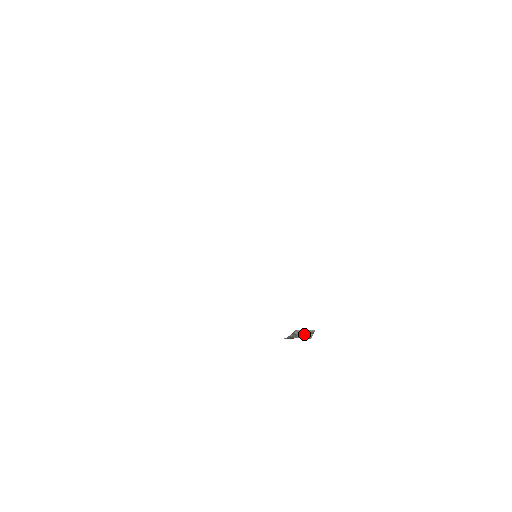
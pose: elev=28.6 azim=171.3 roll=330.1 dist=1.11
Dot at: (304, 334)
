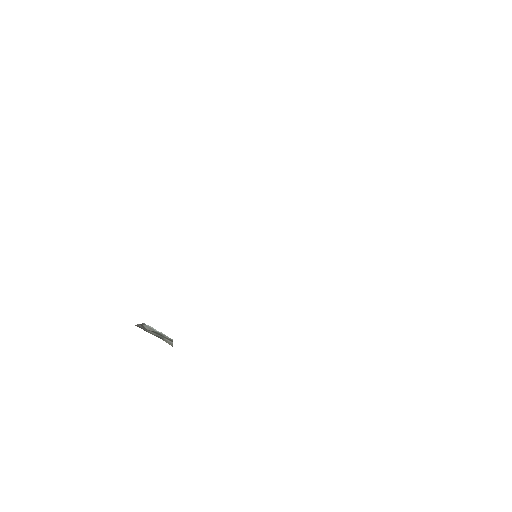
Dot at: (160, 335)
